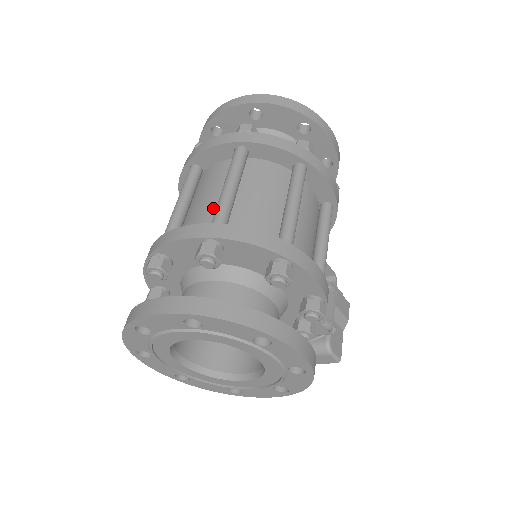
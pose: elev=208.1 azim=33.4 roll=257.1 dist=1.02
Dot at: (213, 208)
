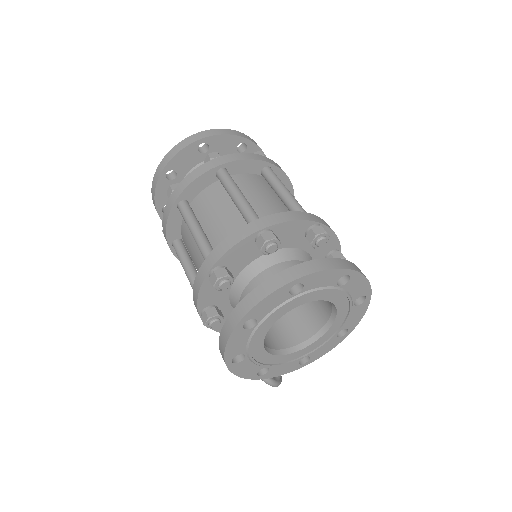
Dot at: (233, 218)
